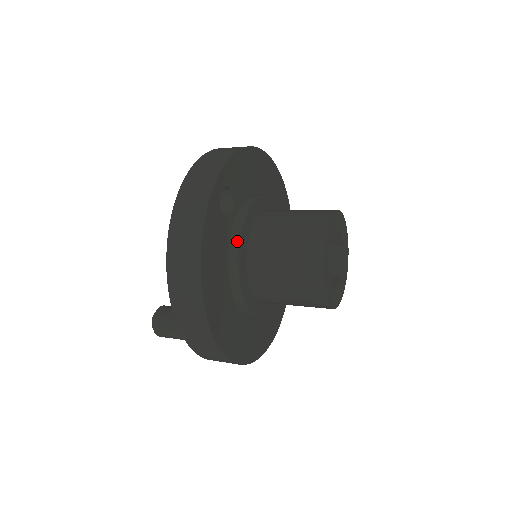
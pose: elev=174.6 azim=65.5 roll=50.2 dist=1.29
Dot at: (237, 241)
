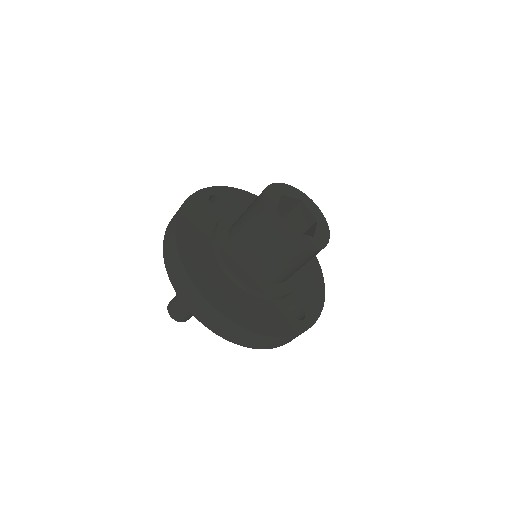
Dot at: (220, 220)
